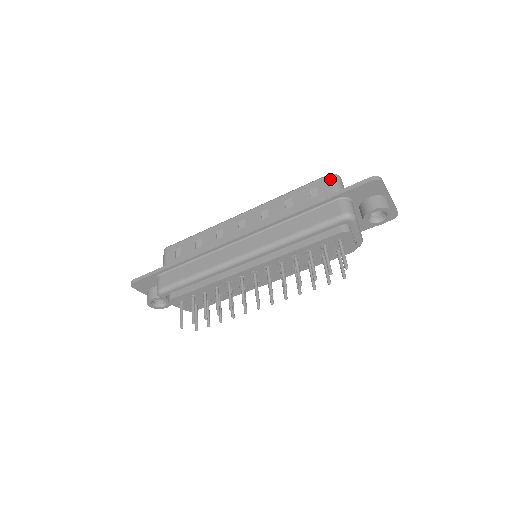
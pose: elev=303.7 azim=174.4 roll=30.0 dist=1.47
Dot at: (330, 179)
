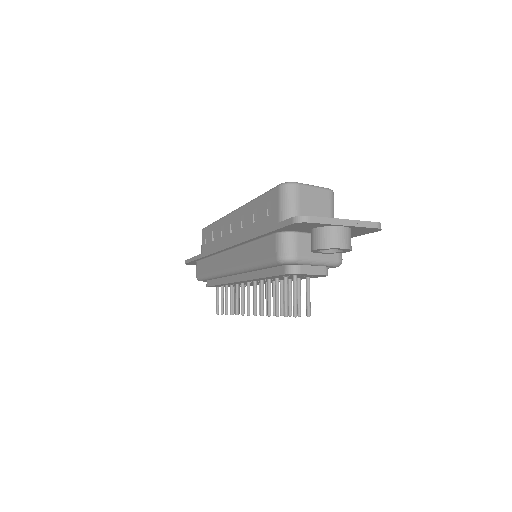
Dot at: (279, 193)
